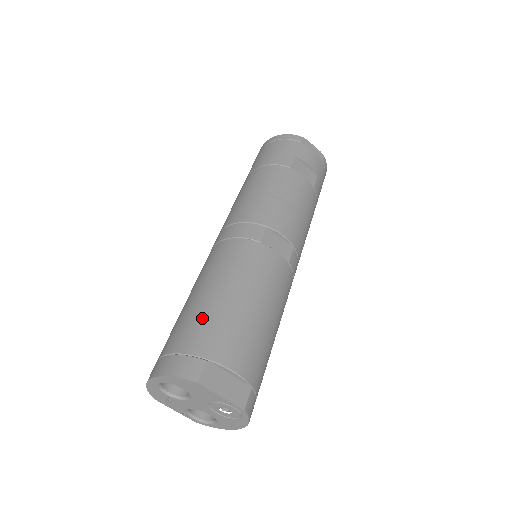
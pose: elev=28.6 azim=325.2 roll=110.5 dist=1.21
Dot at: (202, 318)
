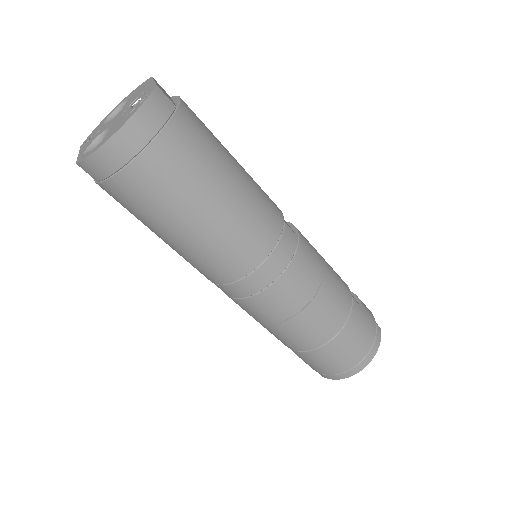
Dot at: occluded
